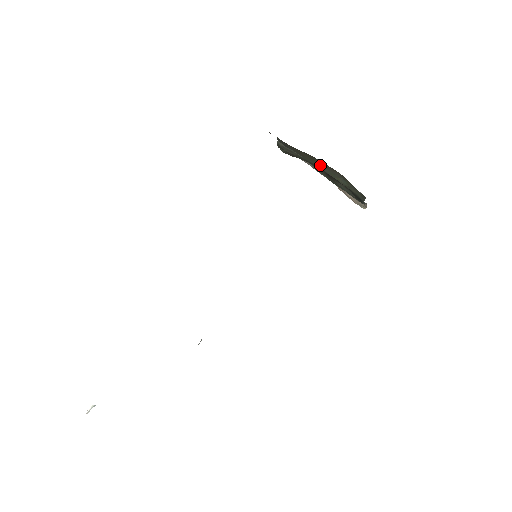
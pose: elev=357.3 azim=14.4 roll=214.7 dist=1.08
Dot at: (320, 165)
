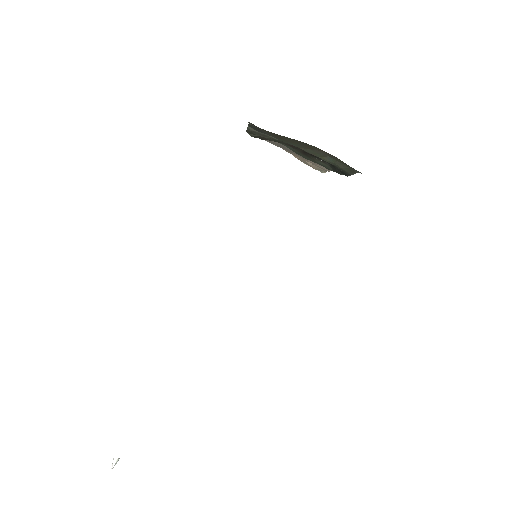
Dot at: (302, 146)
